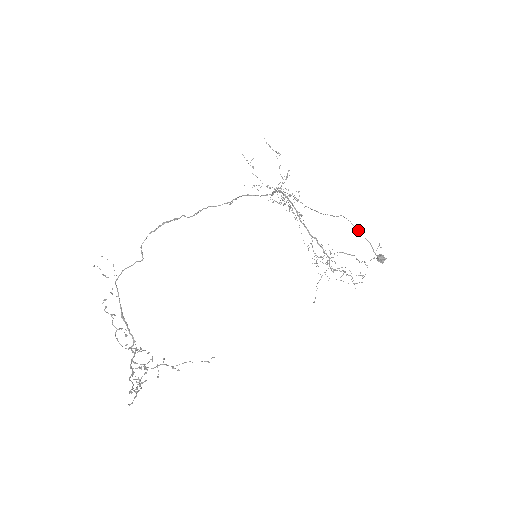
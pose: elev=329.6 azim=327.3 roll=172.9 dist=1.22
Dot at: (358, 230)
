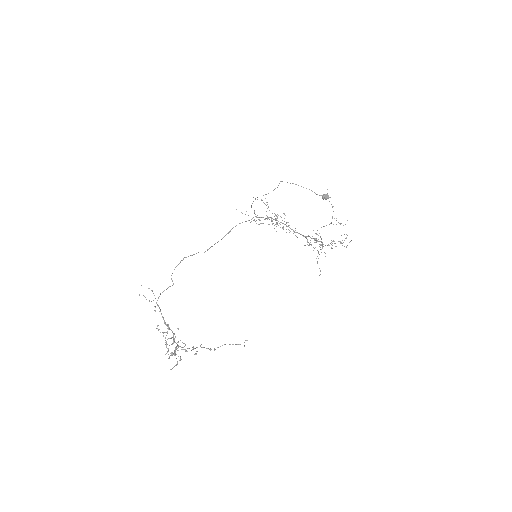
Dot at: occluded
